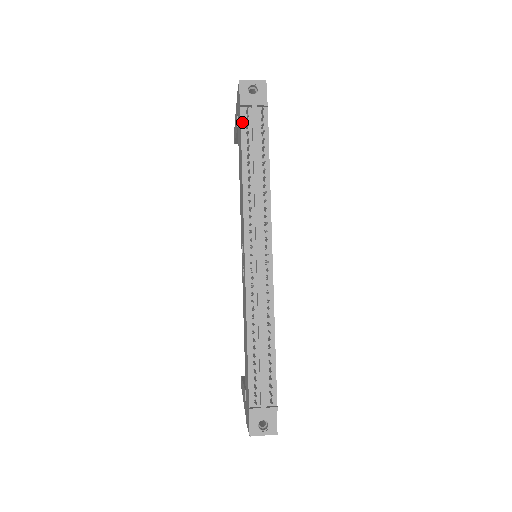
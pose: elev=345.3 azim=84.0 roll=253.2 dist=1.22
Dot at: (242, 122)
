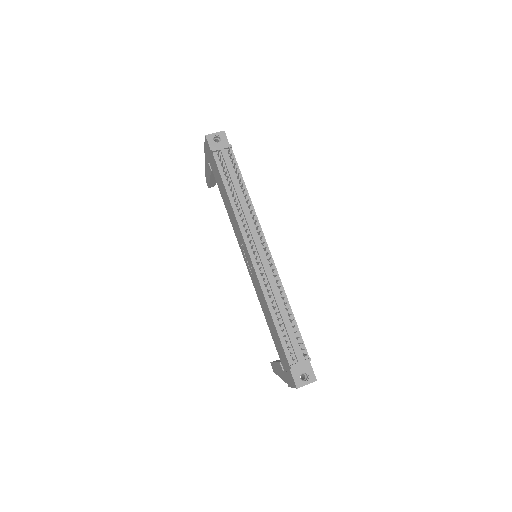
Dot at: (217, 163)
